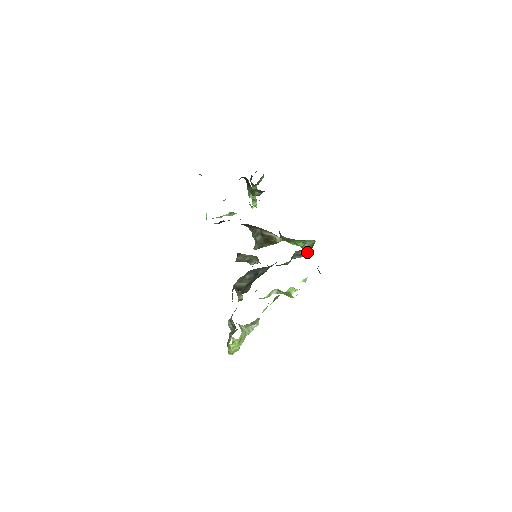
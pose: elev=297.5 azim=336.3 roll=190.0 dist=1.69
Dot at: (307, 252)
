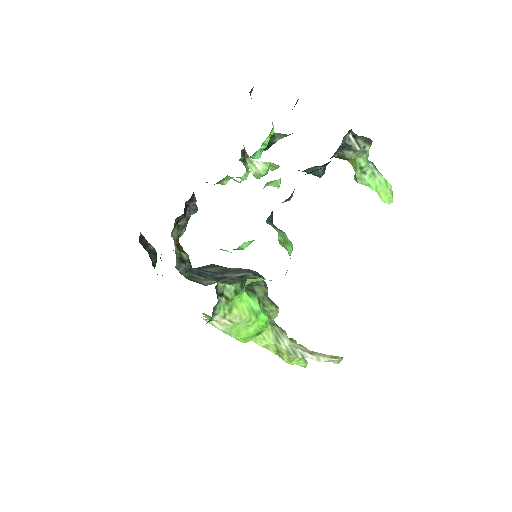
Dot at: occluded
